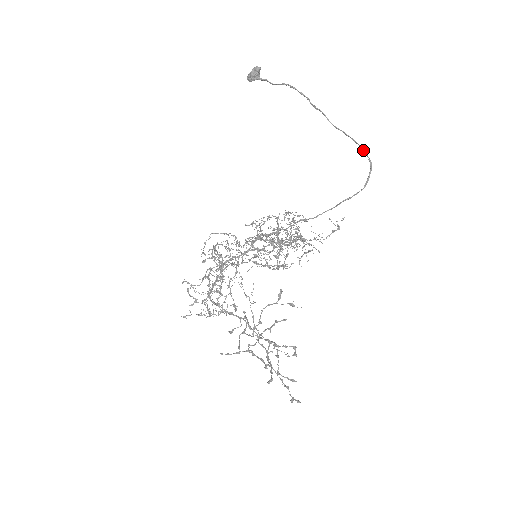
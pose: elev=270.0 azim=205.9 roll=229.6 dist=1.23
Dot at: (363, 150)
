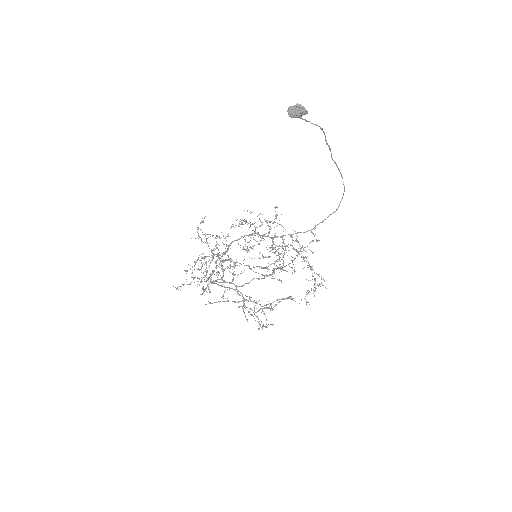
Dot at: occluded
